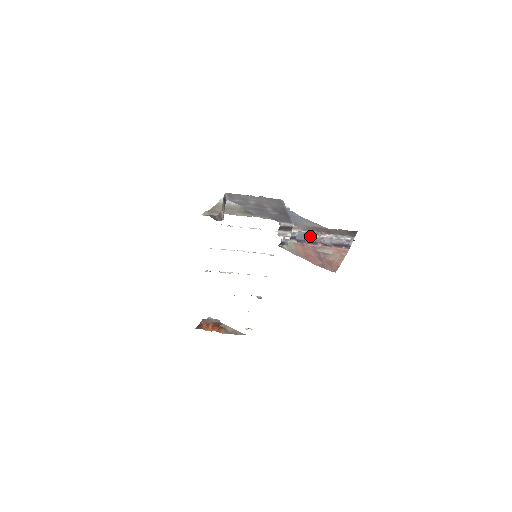
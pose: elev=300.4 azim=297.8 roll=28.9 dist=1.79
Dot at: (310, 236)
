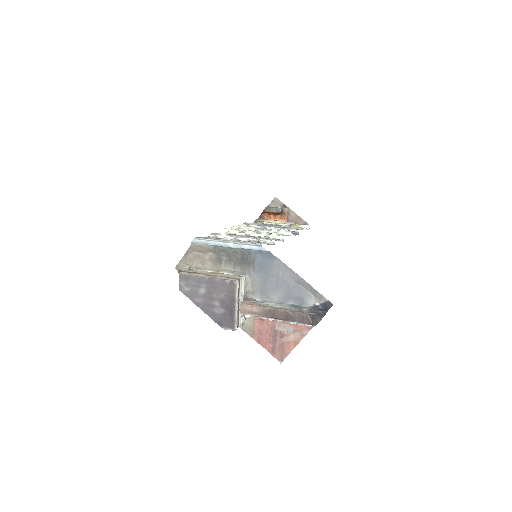
Dot at: occluded
